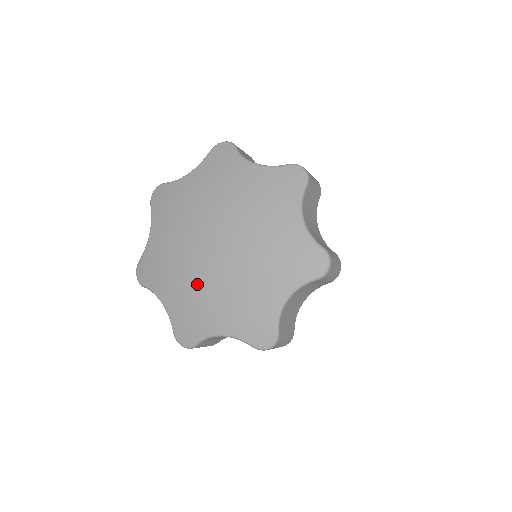
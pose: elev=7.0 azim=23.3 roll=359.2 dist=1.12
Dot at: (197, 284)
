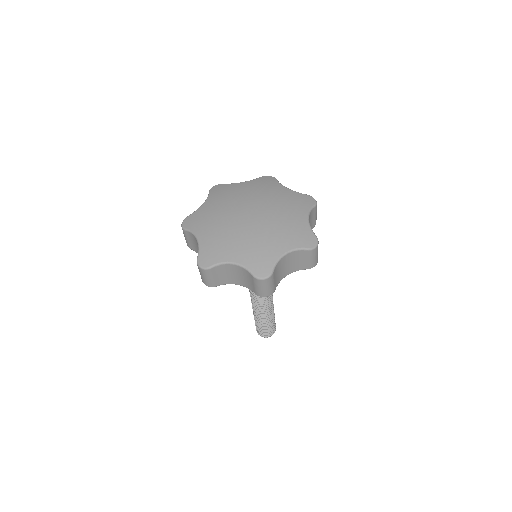
Dot at: (254, 235)
